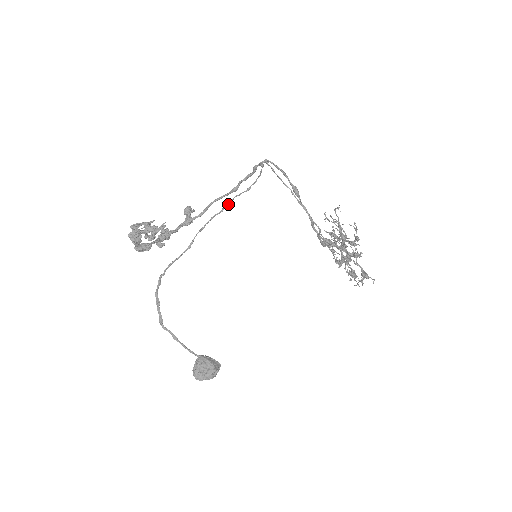
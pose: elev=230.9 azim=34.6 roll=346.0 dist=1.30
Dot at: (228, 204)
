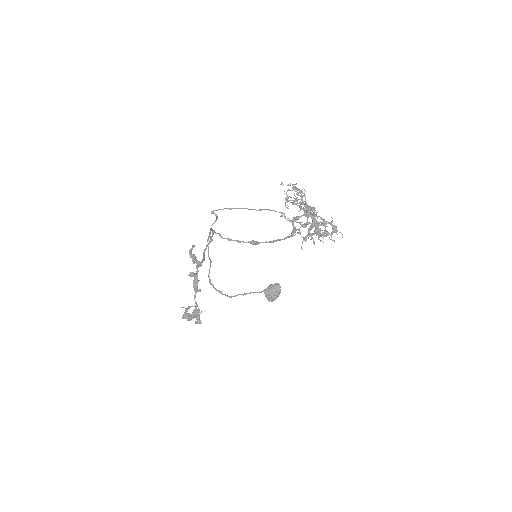
Dot at: (211, 230)
